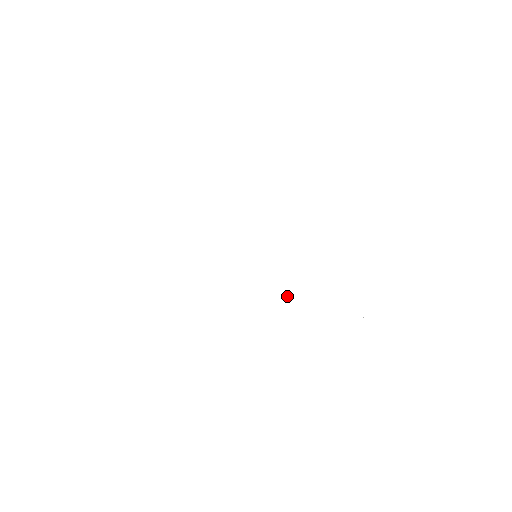
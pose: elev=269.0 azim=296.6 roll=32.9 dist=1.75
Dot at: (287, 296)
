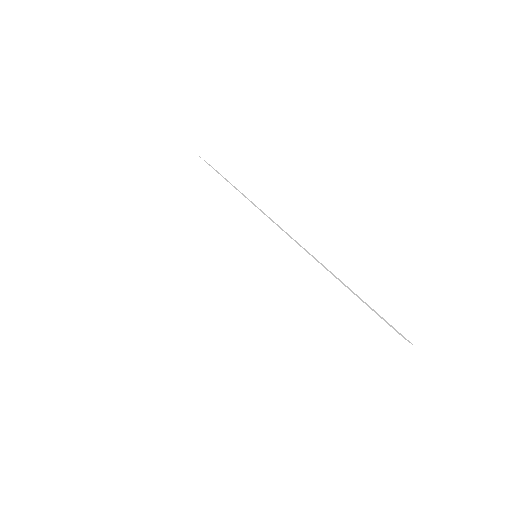
Dot at: (260, 326)
